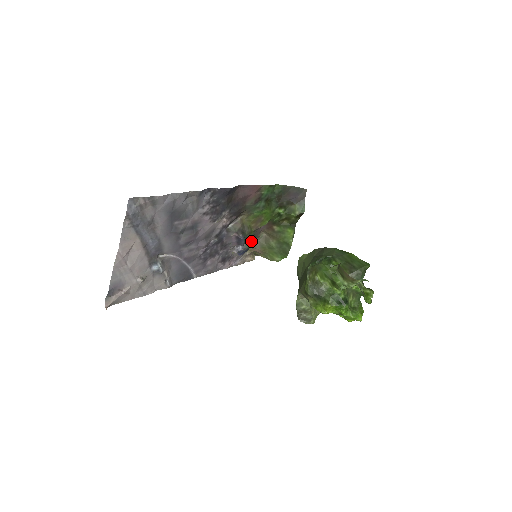
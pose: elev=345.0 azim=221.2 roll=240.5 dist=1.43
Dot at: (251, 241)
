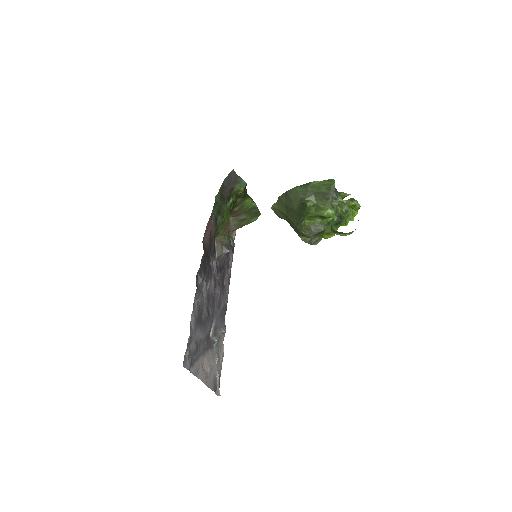
Dot at: (229, 234)
